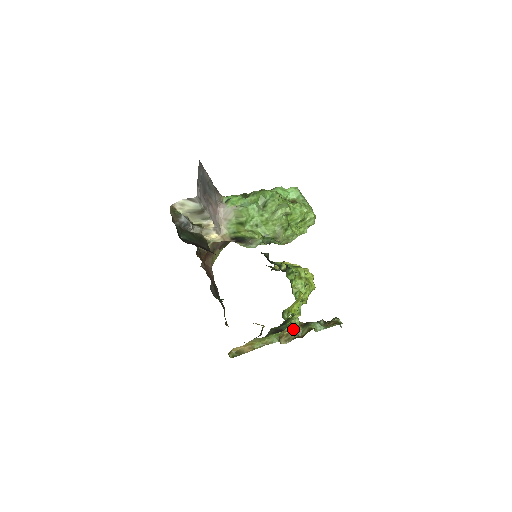
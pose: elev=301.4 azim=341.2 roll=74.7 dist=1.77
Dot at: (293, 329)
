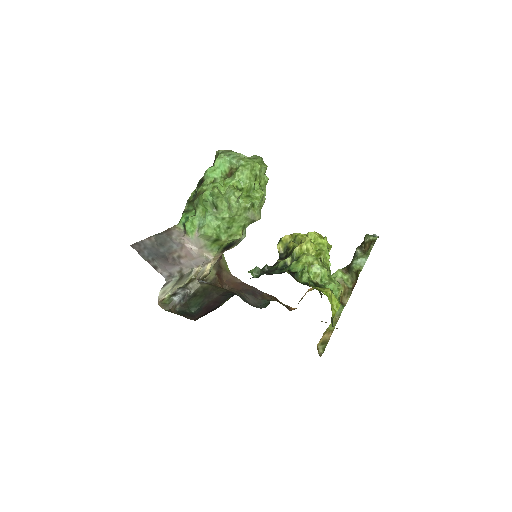
Dot at: (344, 286)
